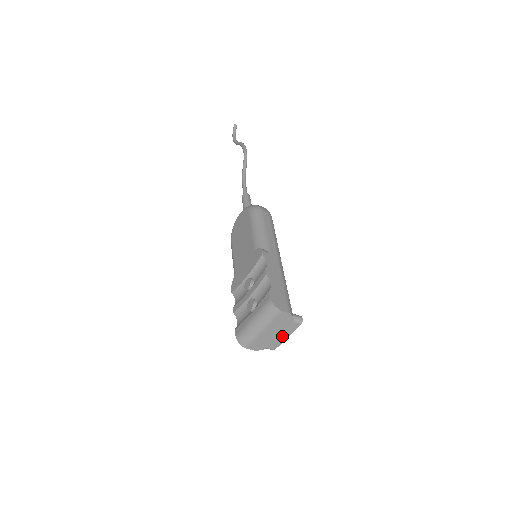
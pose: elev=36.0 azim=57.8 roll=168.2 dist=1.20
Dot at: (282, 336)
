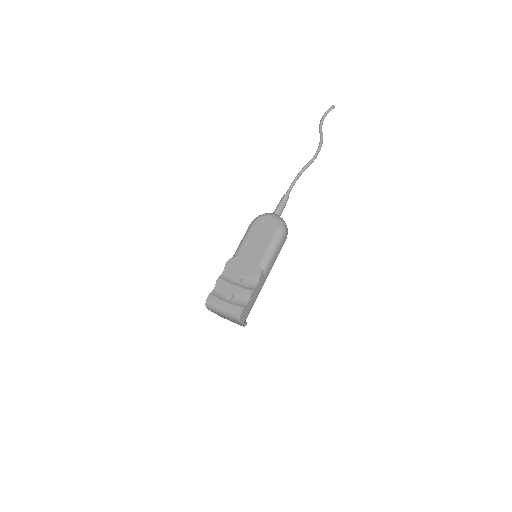
Dot at: (229, 320)
